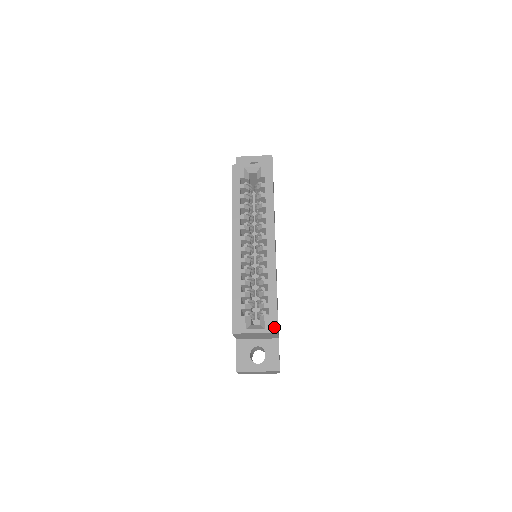
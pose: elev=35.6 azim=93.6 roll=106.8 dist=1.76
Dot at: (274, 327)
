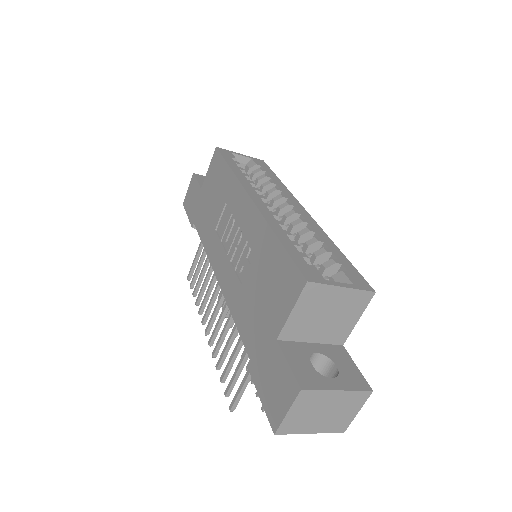
Dot at: (365, 285)
